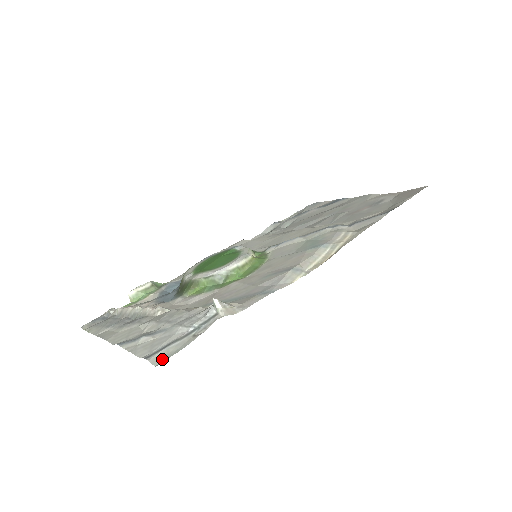
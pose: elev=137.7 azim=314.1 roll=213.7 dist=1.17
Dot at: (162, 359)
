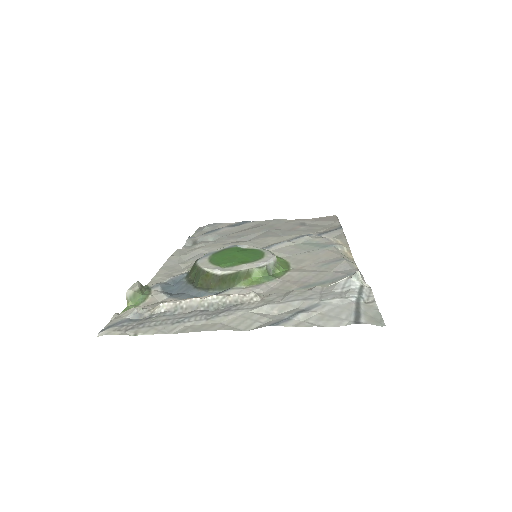
Dot at: (376, 321)
